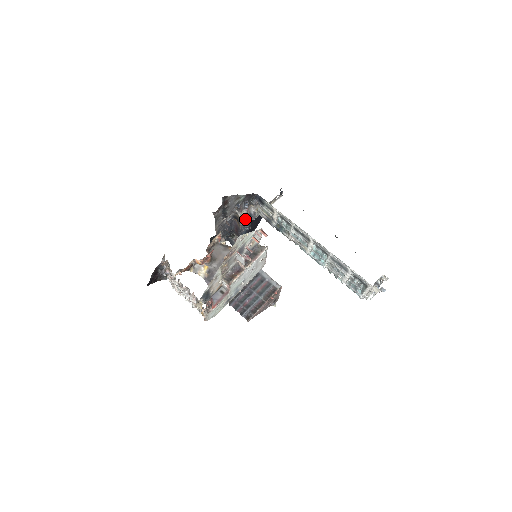
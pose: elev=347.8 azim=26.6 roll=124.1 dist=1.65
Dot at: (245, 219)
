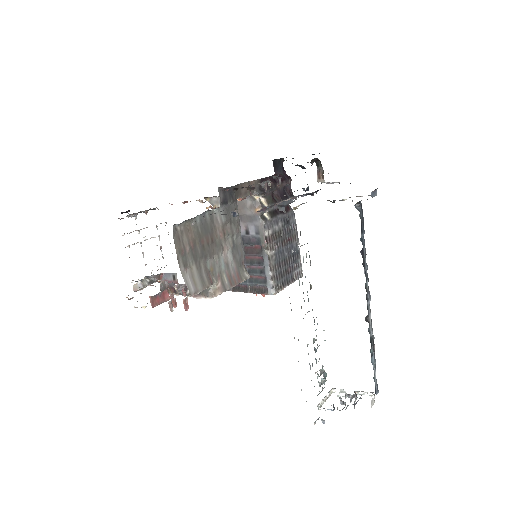
Dot at: occluded
